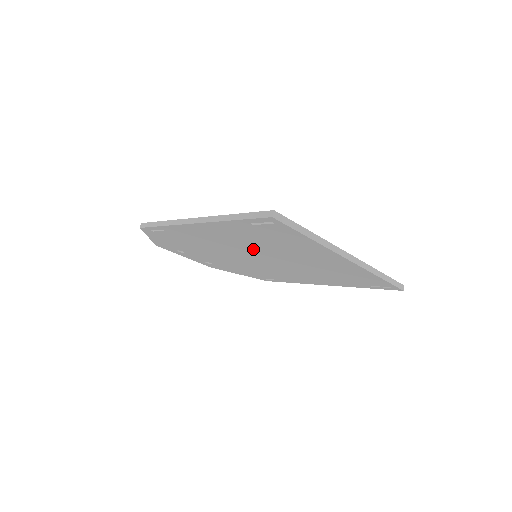
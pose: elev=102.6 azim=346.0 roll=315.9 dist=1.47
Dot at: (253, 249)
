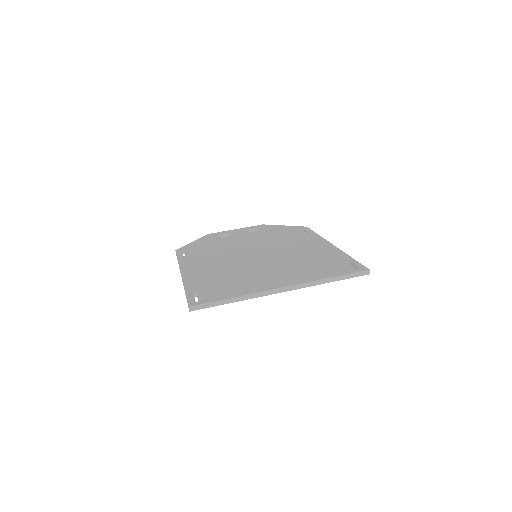
Dot at: occluded
